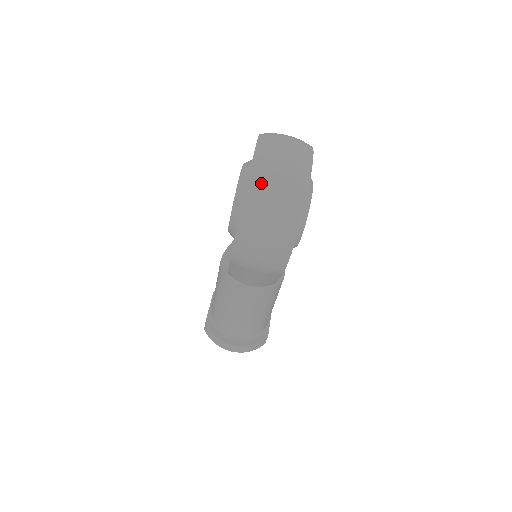
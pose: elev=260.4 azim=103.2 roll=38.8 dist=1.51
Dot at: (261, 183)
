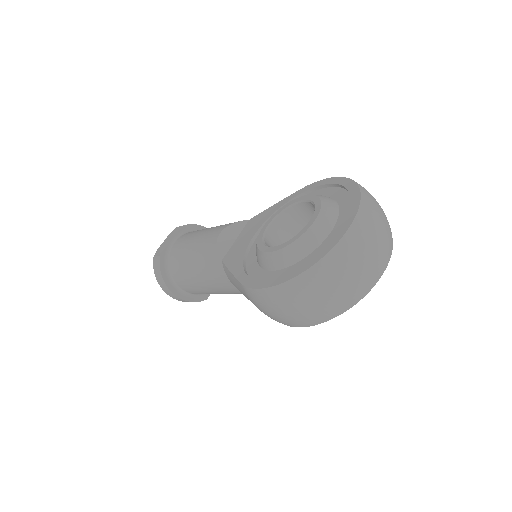
Dot at: (334, 269)
